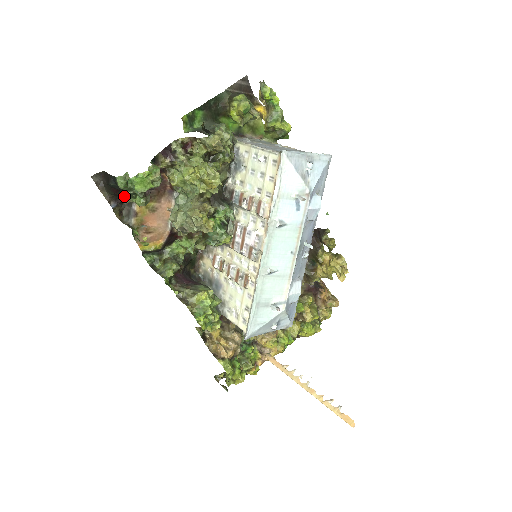
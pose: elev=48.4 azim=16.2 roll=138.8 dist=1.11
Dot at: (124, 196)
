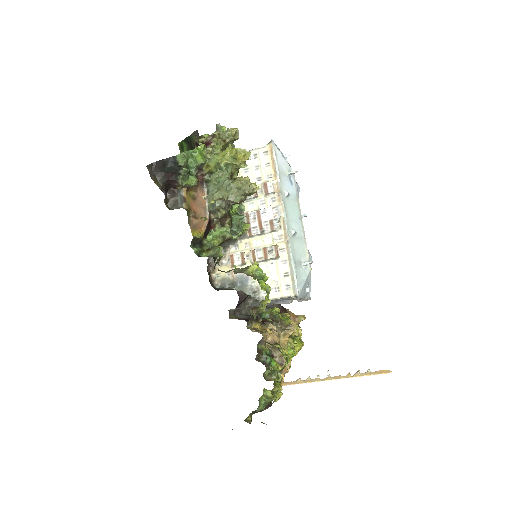
Dot at: (177, 180)
